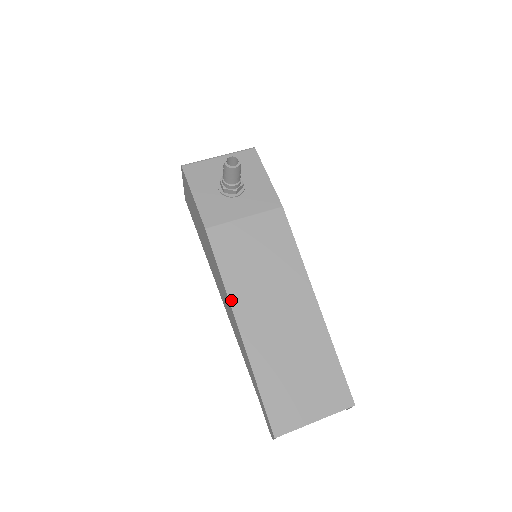
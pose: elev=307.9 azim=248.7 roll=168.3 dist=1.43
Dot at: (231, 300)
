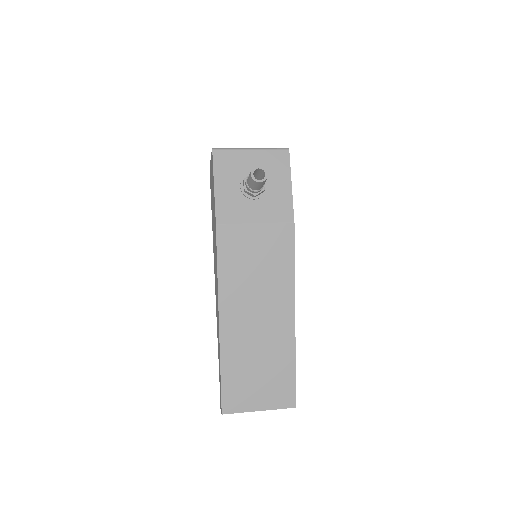
Dot at: (220, 296)
